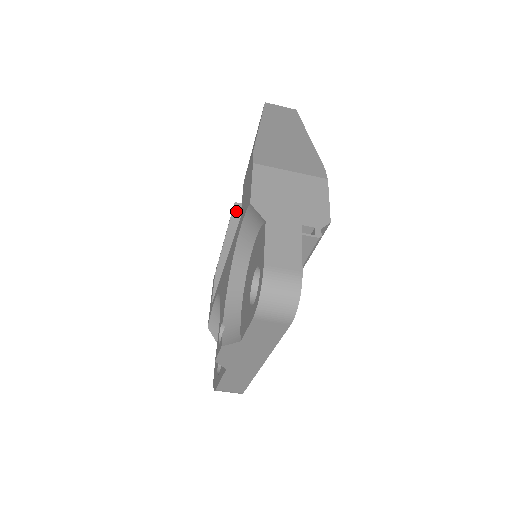
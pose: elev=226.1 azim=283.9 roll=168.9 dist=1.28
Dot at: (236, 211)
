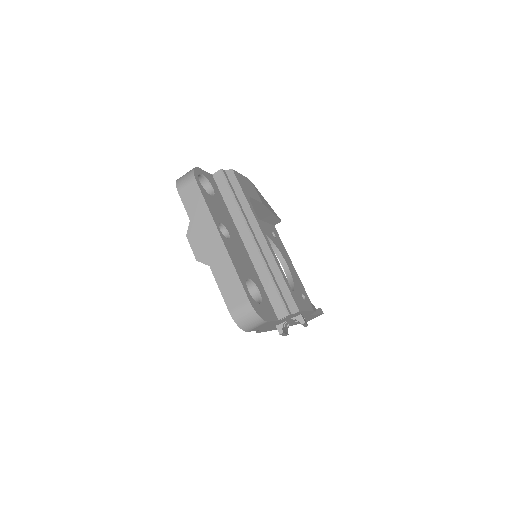
Dot at: occluded
